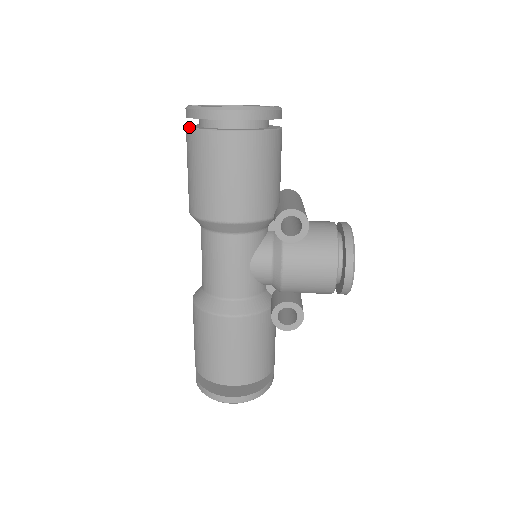
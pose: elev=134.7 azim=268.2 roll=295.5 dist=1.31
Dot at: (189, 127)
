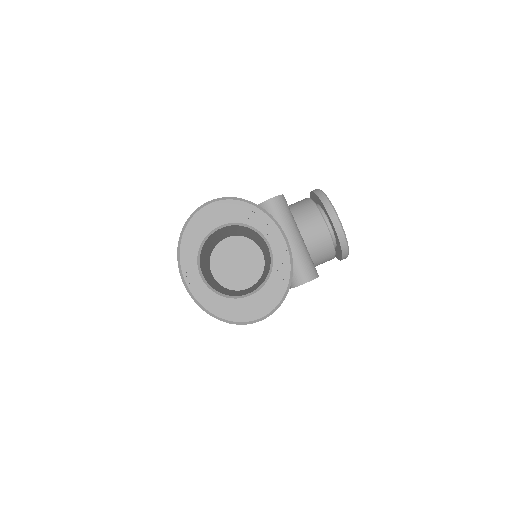
Dot at: occluded
